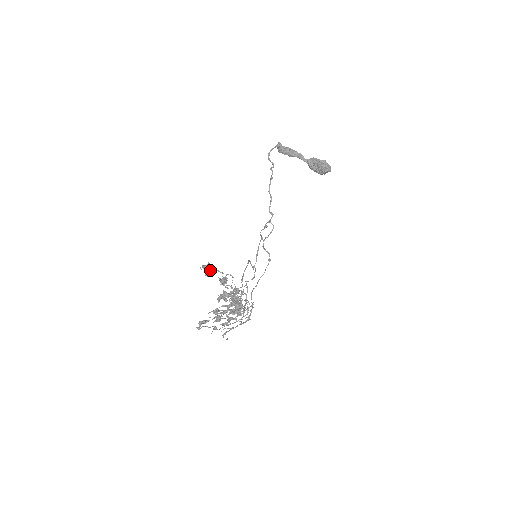
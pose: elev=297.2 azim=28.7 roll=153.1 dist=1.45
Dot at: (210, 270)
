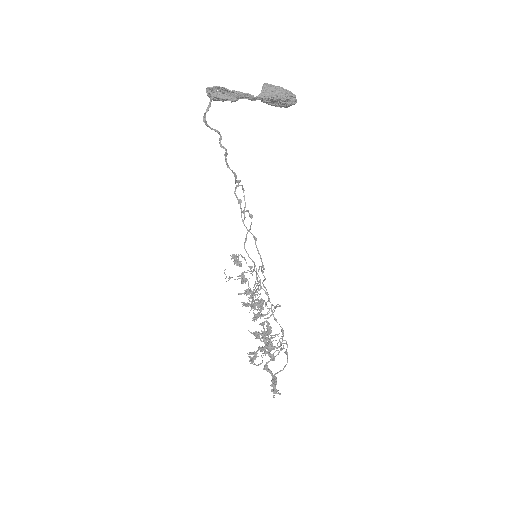
Dot at: (276, 383)
